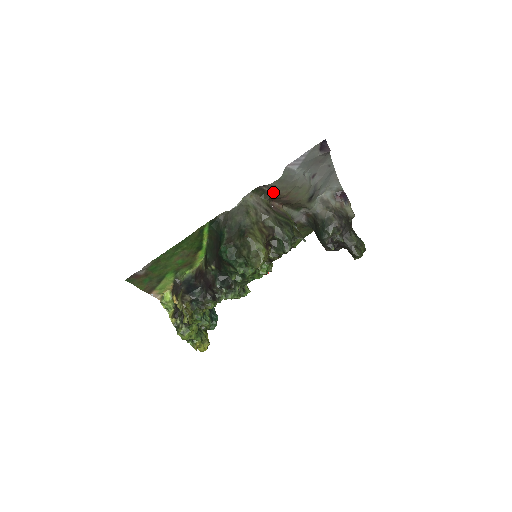
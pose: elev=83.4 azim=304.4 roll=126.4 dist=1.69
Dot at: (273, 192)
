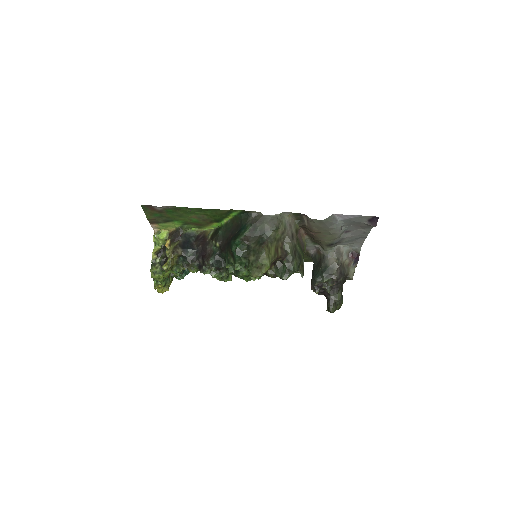
Dot at: (308, 224)
